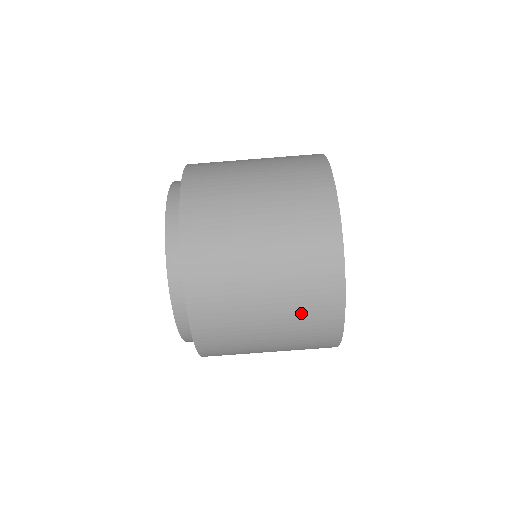
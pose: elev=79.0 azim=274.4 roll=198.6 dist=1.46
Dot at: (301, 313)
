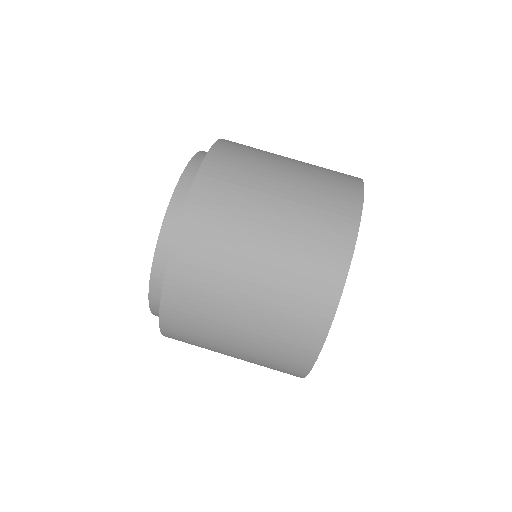
Dot at: (274, 340)
